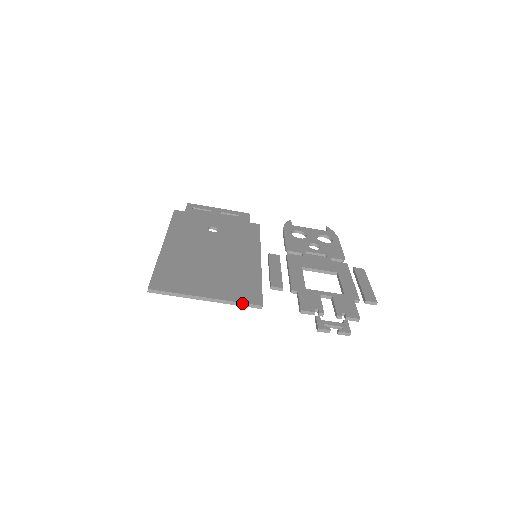
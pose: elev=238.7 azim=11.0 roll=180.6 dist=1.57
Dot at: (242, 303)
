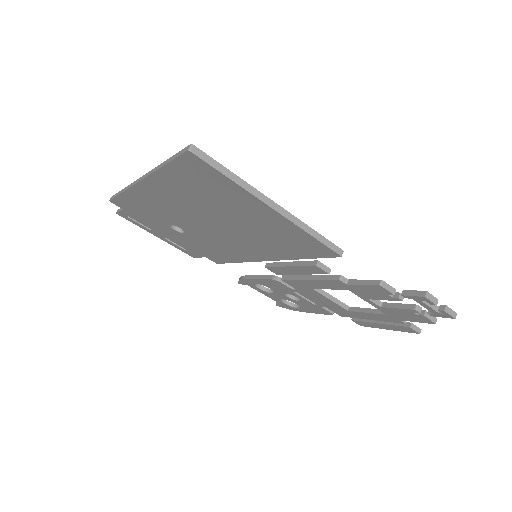
Dot at: (320, 235)
